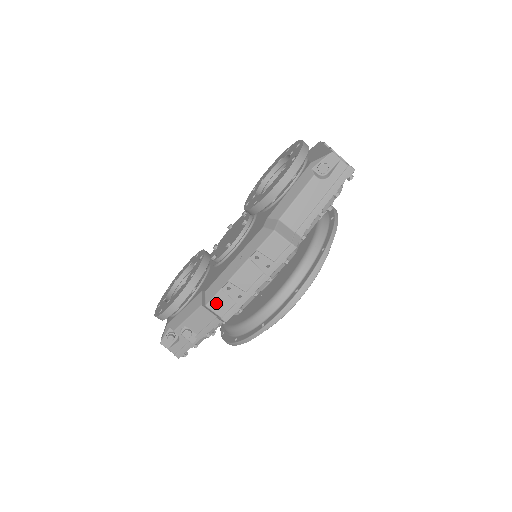
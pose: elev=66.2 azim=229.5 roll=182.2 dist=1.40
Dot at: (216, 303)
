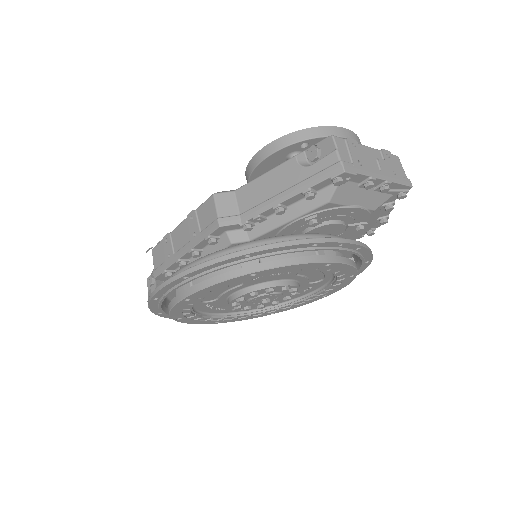
Dot at: (157, 251)
